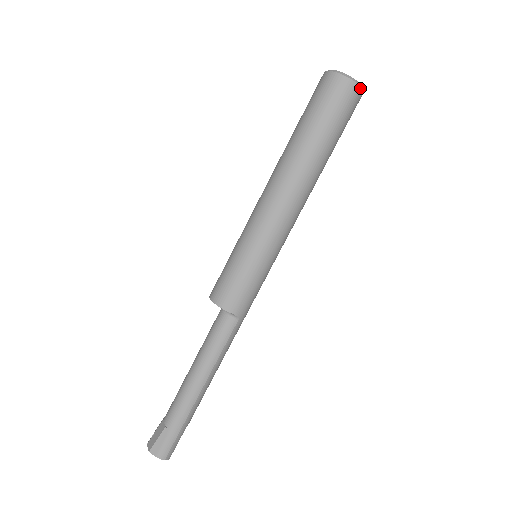
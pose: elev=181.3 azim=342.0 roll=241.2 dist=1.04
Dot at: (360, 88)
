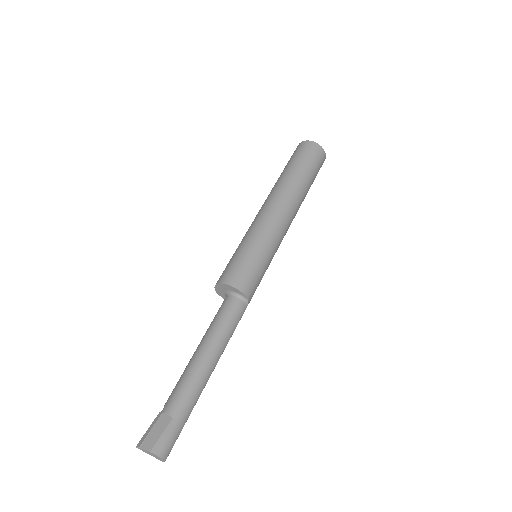
Dot at: occluded
